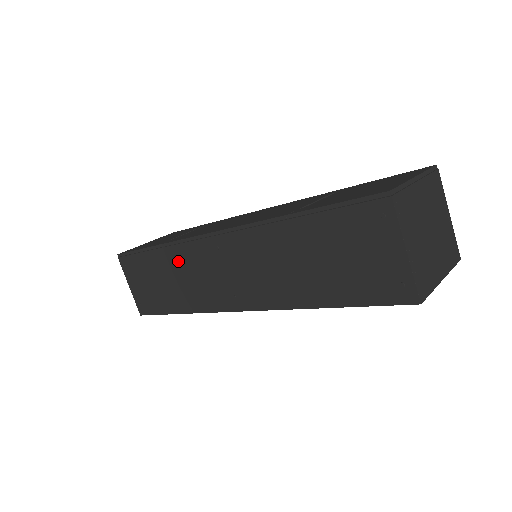
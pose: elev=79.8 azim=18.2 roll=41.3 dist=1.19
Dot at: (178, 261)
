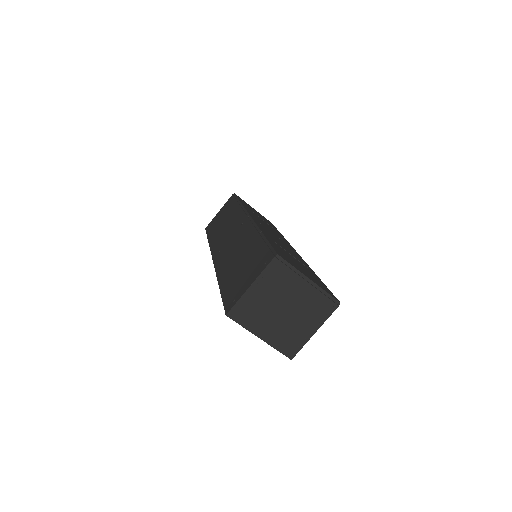
Dot at: (234, 216)
